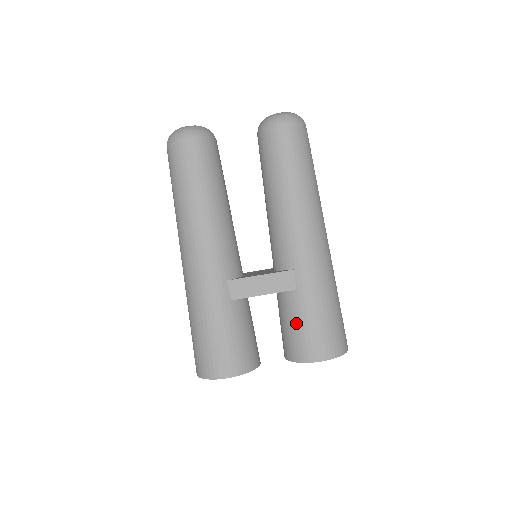
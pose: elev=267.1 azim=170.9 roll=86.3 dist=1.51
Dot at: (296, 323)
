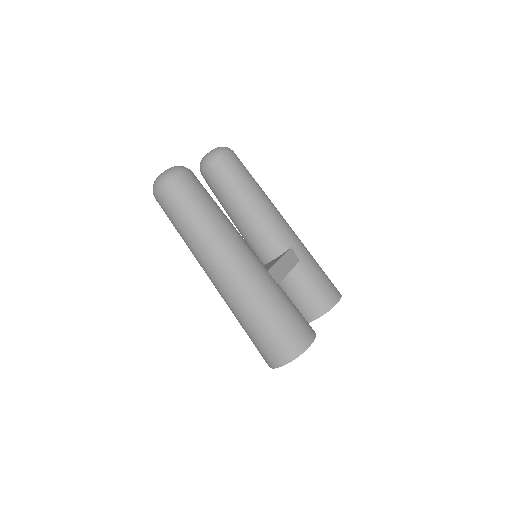
Dot at: (312, 284)
